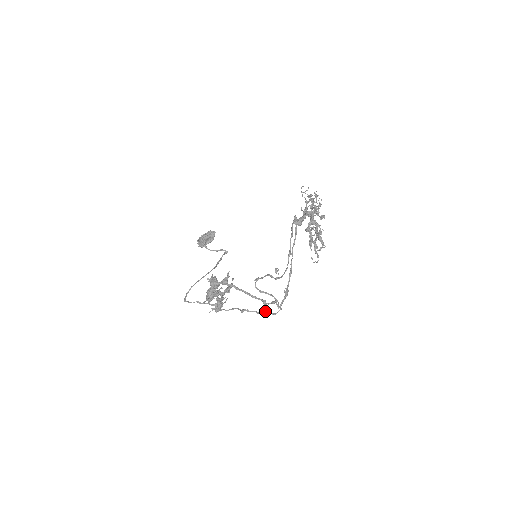
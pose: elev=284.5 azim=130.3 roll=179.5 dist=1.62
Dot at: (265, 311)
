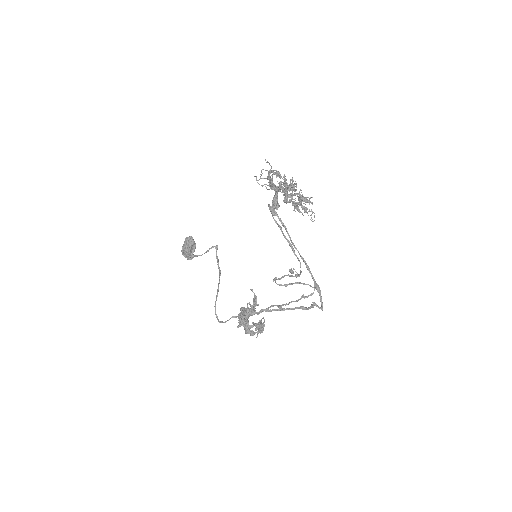
Dot at: (302, 297)
